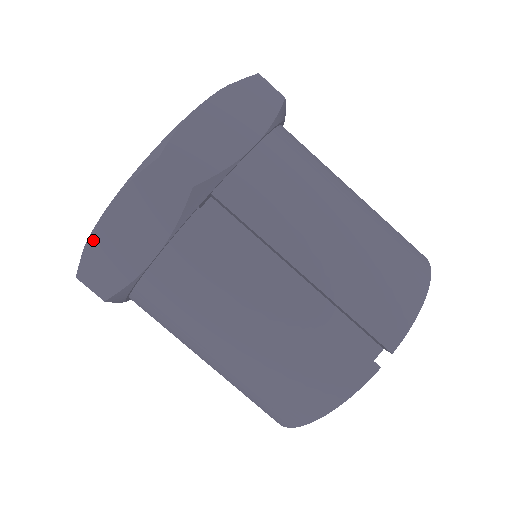
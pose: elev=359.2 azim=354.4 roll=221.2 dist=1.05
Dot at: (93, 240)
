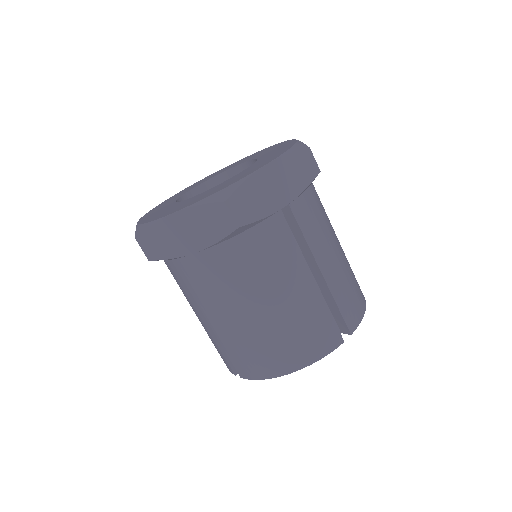
Dot at: occluded
